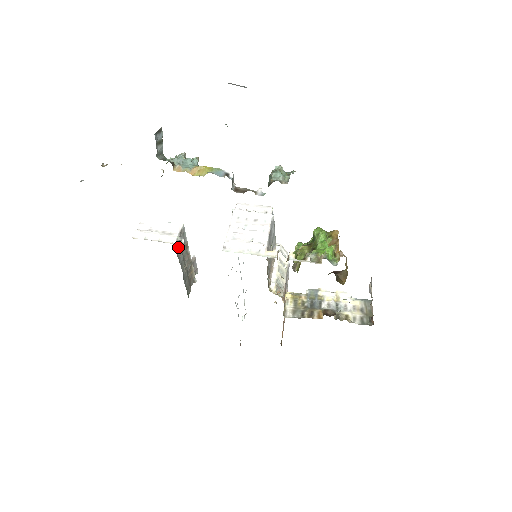
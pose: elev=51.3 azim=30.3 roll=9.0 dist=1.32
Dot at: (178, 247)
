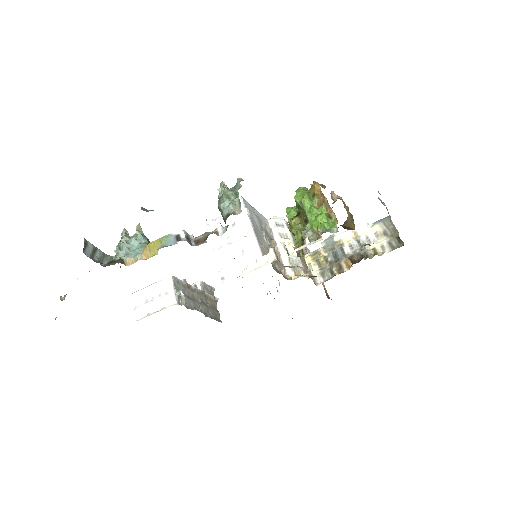
Dot at: (182, 302)
